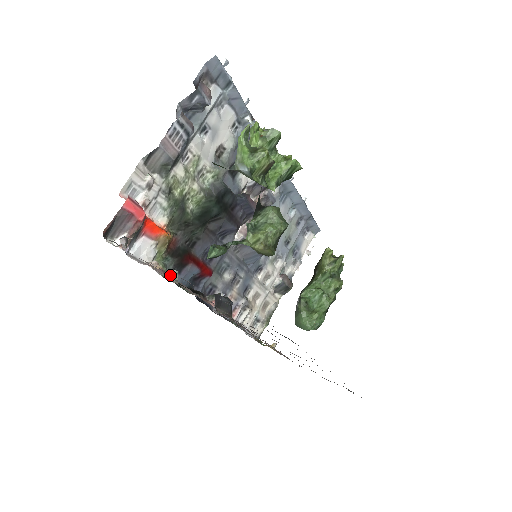
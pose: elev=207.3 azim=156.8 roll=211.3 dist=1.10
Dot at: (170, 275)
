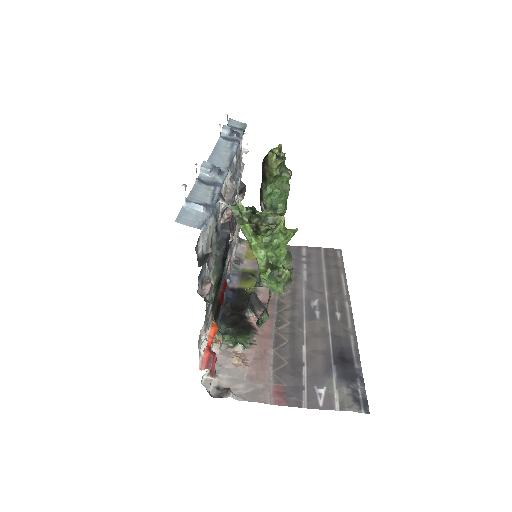
Dot at: (267, 381)
